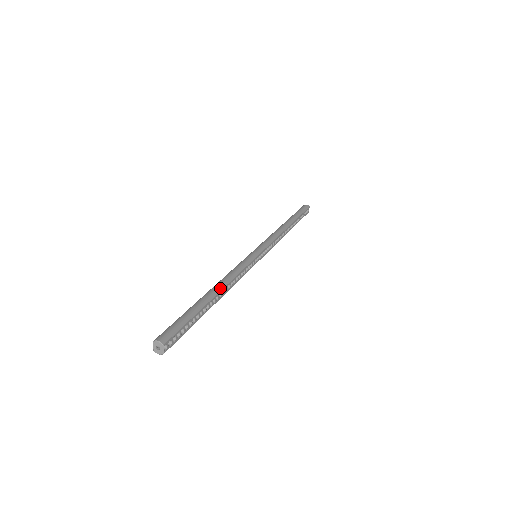
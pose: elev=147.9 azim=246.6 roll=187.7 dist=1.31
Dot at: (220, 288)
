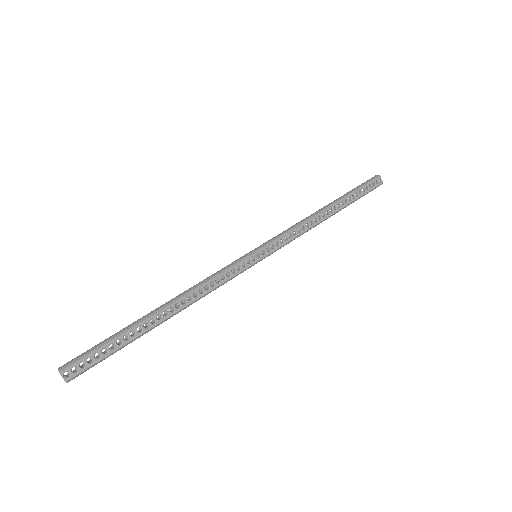
Dot at: (171, 302)
